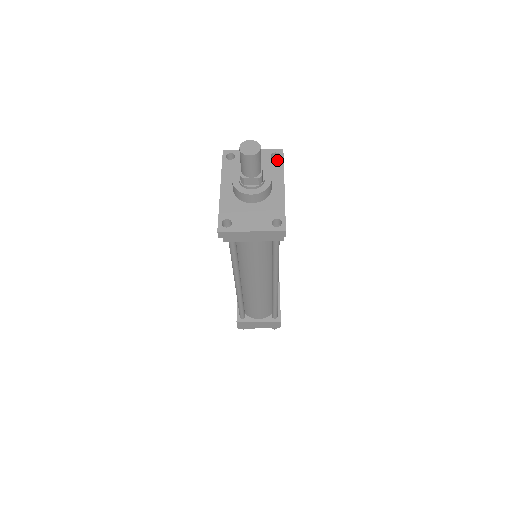
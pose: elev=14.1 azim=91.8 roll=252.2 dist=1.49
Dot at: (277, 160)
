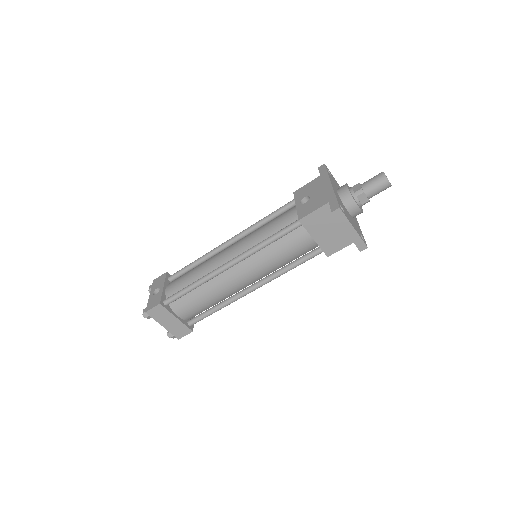
Dot at: occluded
